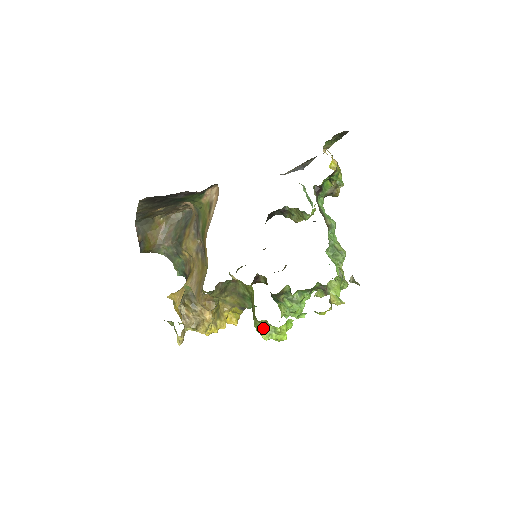
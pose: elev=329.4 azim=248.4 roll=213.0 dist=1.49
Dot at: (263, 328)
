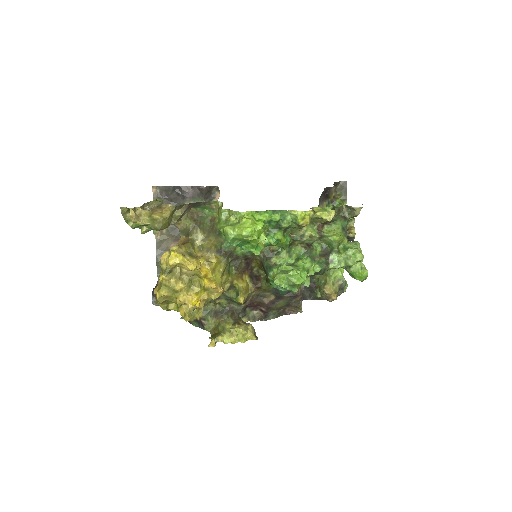
Dot at: (227, 225)
